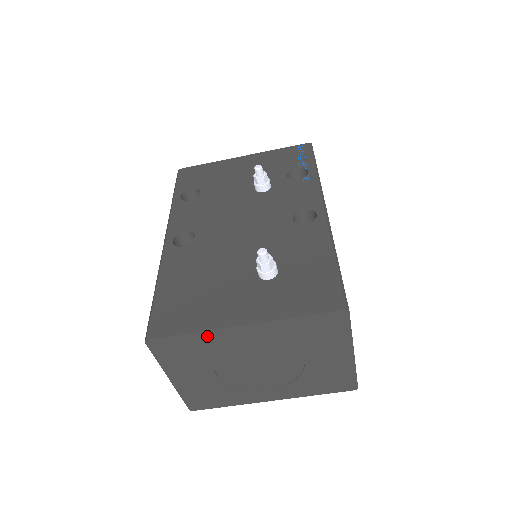
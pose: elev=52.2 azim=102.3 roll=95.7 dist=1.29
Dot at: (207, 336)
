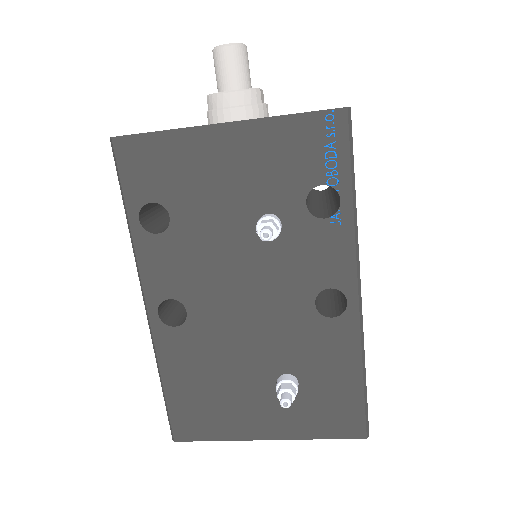
Dot at: occluded
